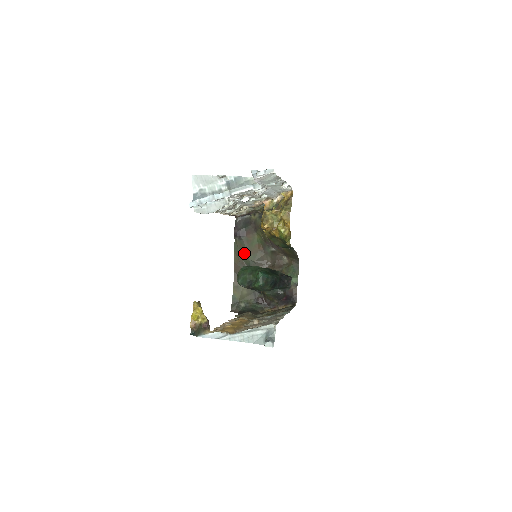
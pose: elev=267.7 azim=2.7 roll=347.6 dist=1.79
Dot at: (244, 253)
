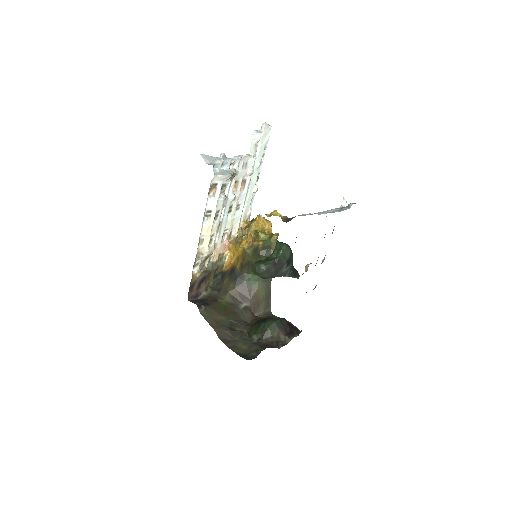
Dot at: (218, 317)
